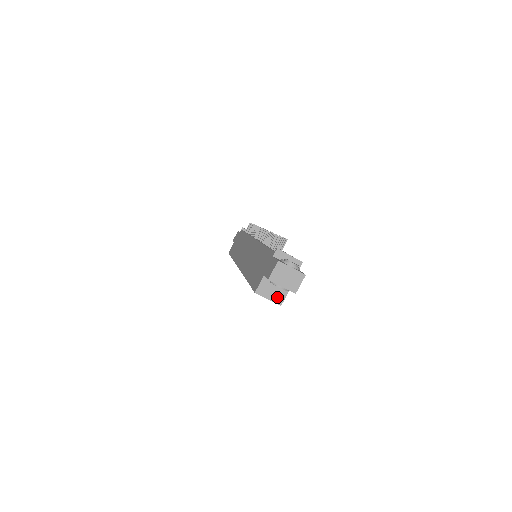
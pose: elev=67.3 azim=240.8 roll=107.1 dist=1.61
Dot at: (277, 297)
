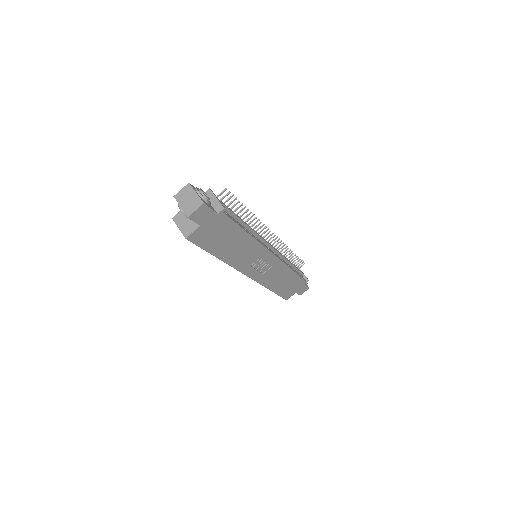
Dot at: (186, 229)
